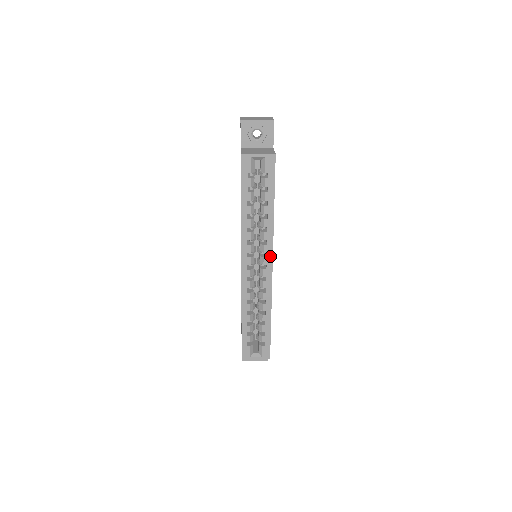
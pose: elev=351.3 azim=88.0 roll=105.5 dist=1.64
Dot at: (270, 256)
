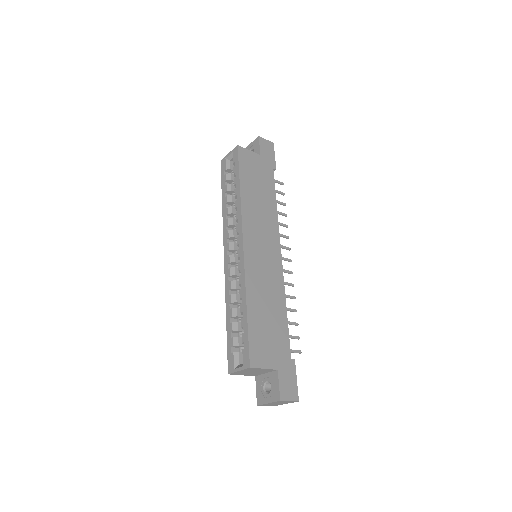
Dot at: (241, 233)
